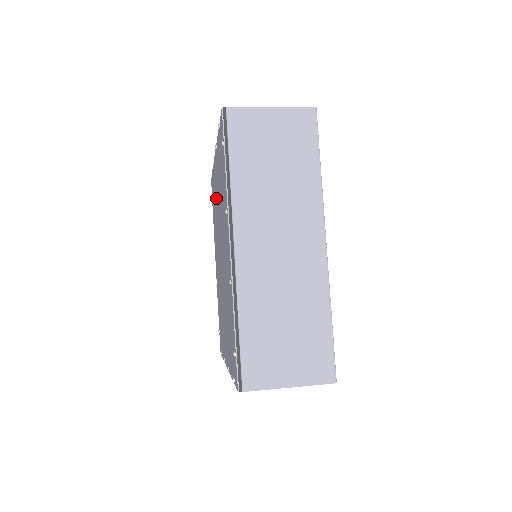
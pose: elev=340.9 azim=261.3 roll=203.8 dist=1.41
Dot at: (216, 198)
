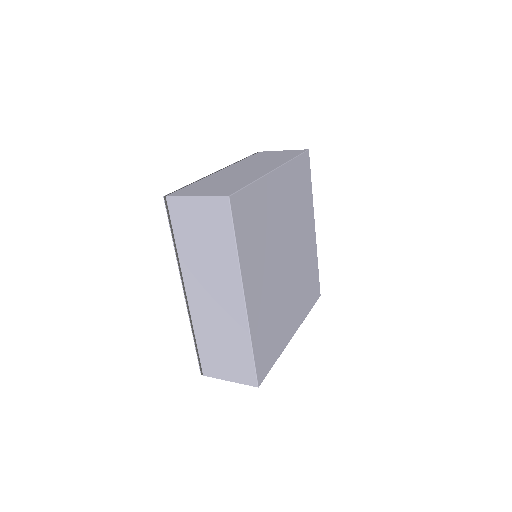
Dot at: occluded
